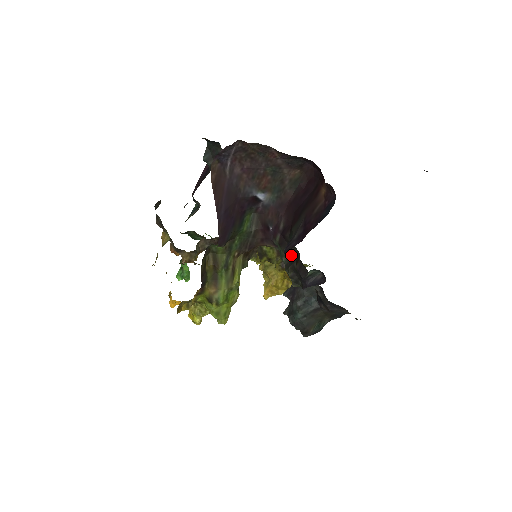
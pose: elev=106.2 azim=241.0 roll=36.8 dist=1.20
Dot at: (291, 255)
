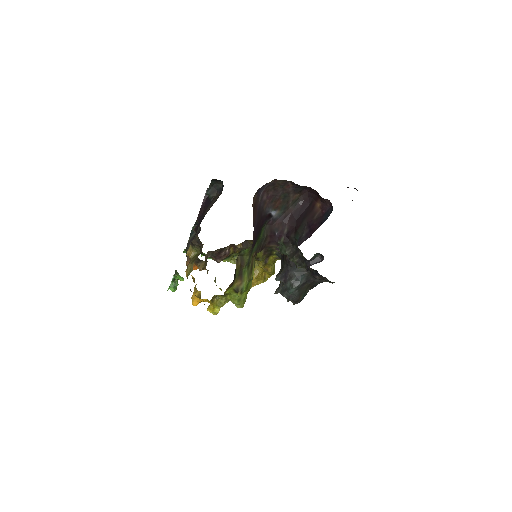
Dot at: (293, 249)
